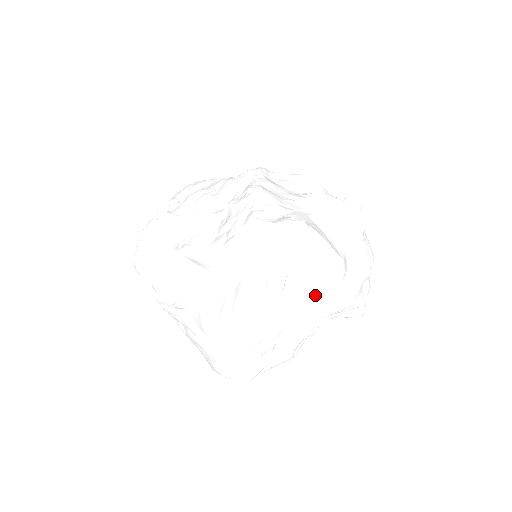
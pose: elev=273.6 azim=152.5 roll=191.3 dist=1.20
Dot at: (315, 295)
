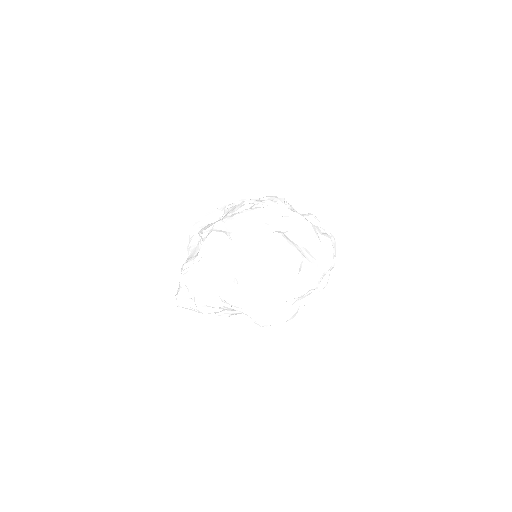
Dot at: (222, 286)
